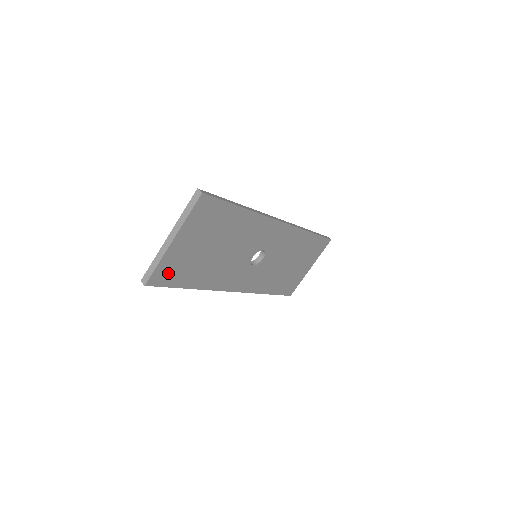
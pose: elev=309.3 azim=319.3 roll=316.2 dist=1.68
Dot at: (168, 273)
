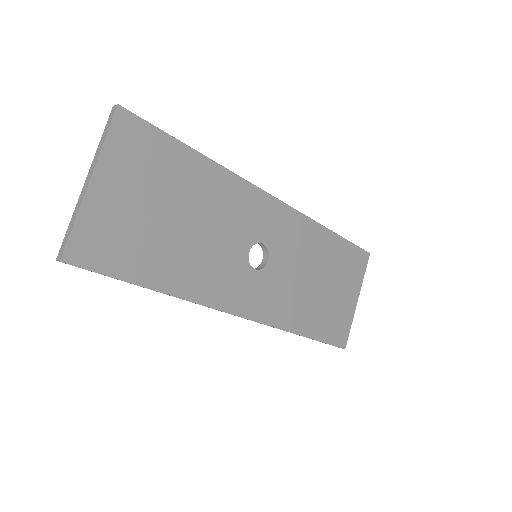
Dot at: (100, 246)
